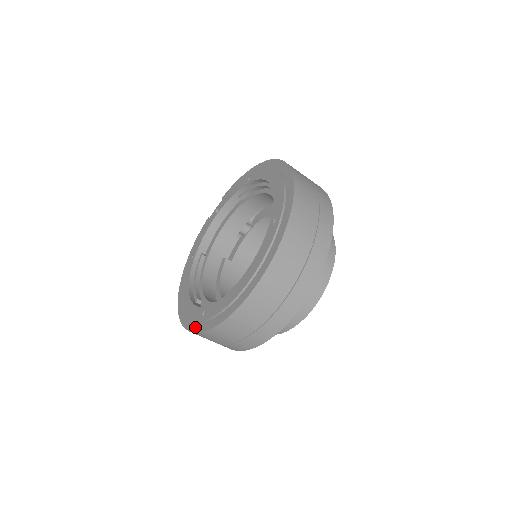
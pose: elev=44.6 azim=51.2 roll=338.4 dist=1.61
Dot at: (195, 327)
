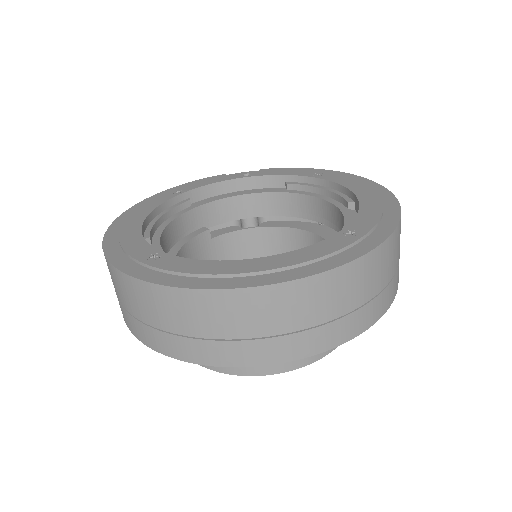
Dot at: (125, 263)
